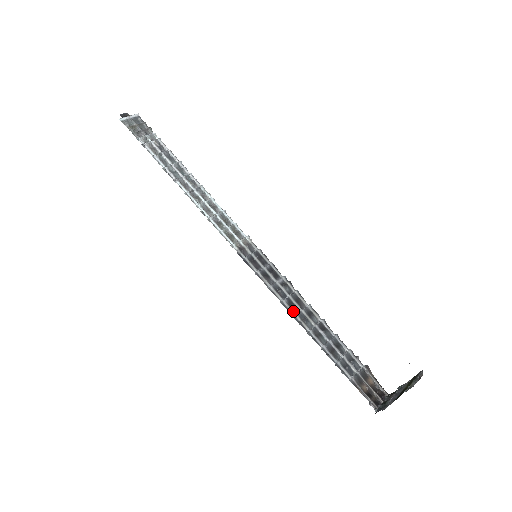
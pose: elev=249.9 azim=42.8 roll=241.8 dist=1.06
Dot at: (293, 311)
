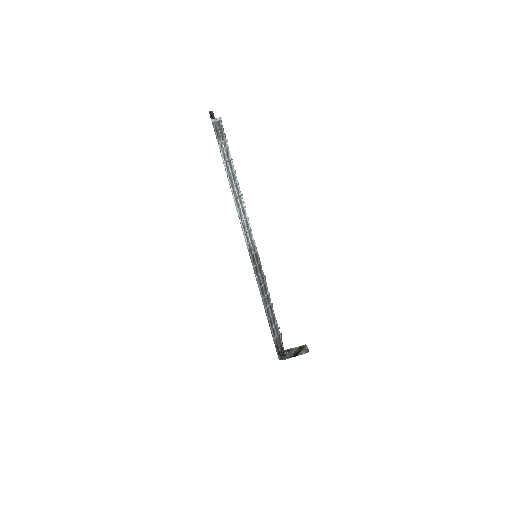
Dot at: (262, 295)
